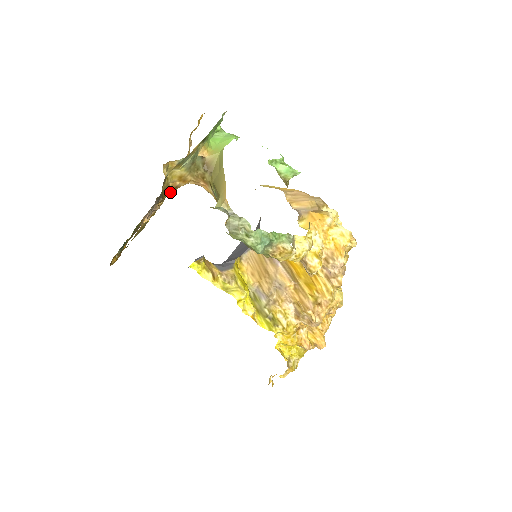
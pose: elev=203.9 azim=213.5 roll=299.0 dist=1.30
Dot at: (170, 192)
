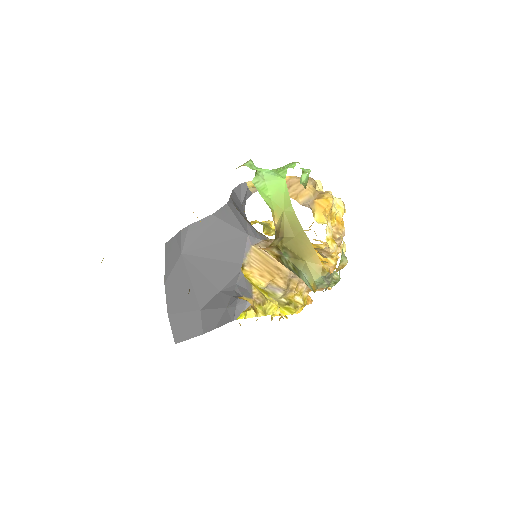
Dot at: occluded
